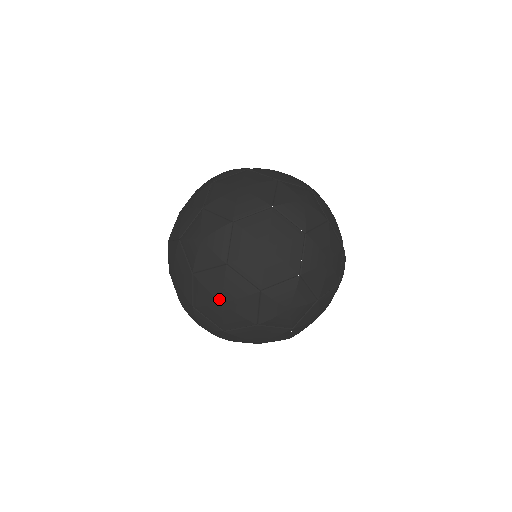
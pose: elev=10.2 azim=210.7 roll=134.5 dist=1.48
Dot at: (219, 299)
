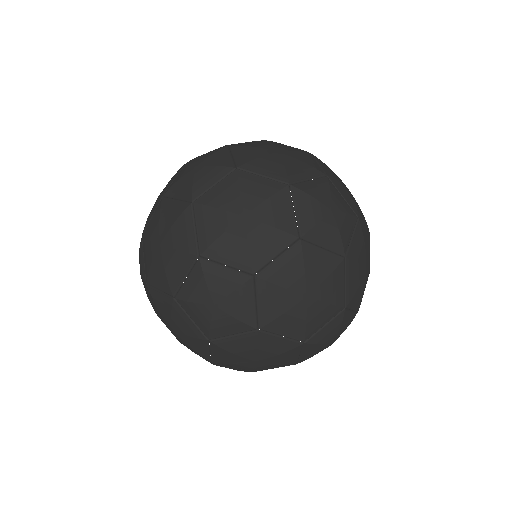
Dot at: (238, 213)
